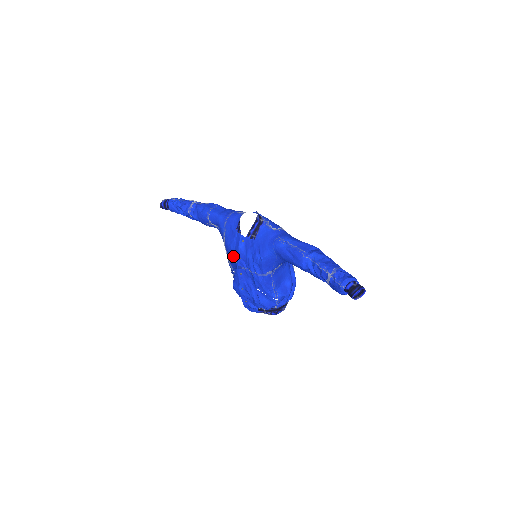
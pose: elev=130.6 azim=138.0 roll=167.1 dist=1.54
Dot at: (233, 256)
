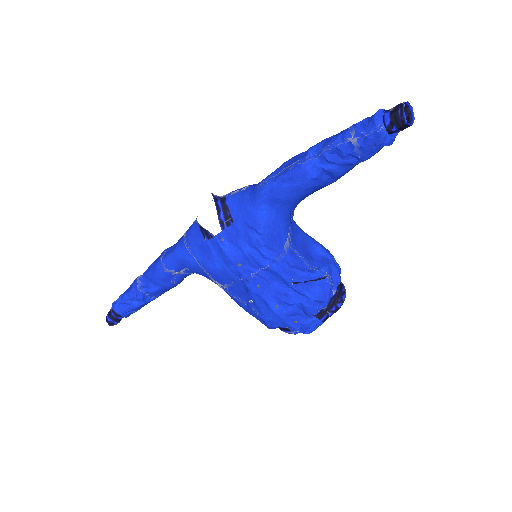
Dot at: (230, 276)
